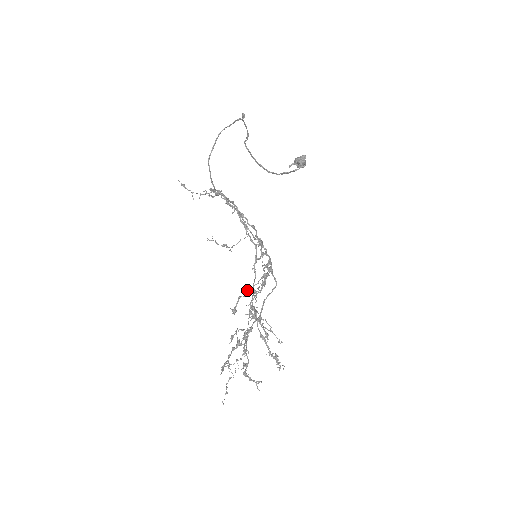
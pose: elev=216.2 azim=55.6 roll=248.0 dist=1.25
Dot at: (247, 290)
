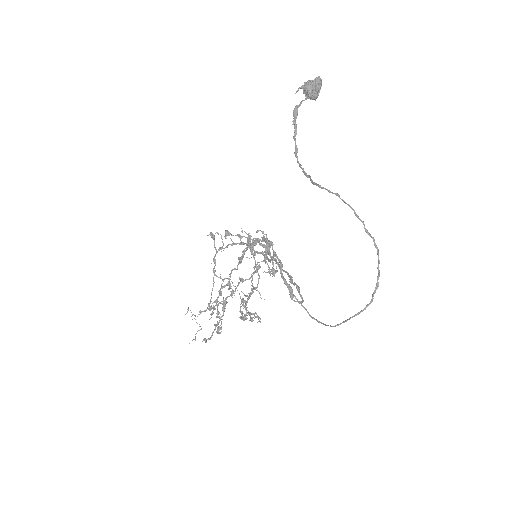
Dot at: occluded
